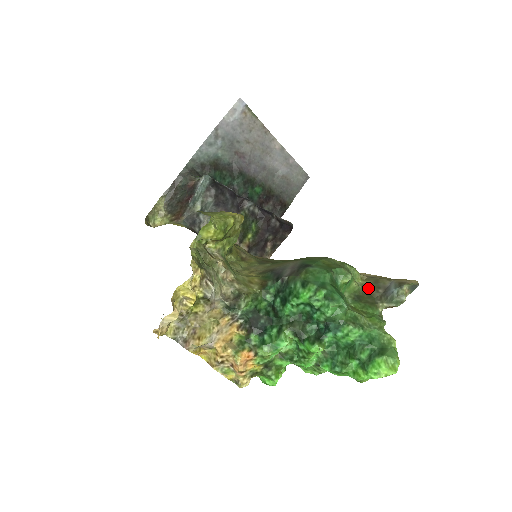
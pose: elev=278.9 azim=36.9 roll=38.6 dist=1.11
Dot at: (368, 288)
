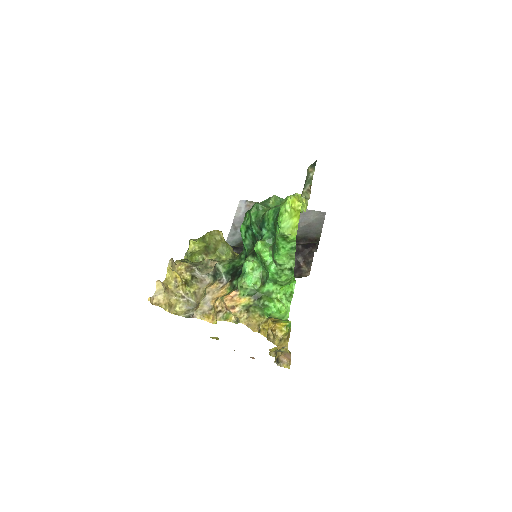
Dot at: occluded
